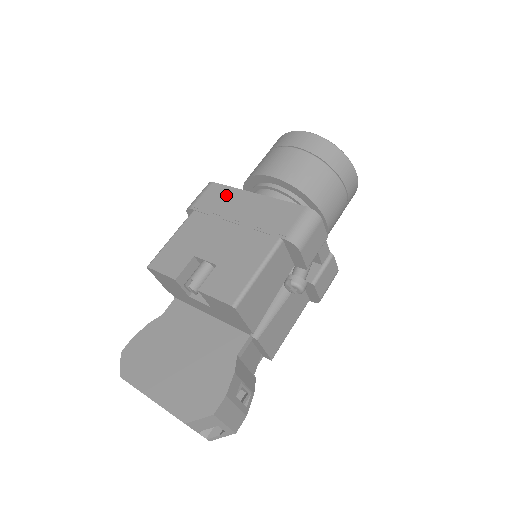
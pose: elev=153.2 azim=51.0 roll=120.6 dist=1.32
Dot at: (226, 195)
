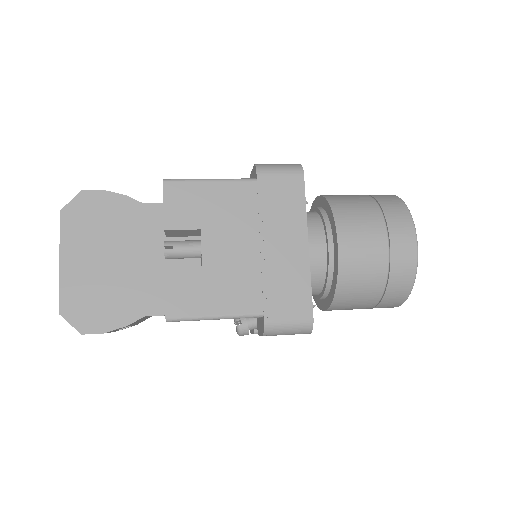
Dot at: (292, 207)
